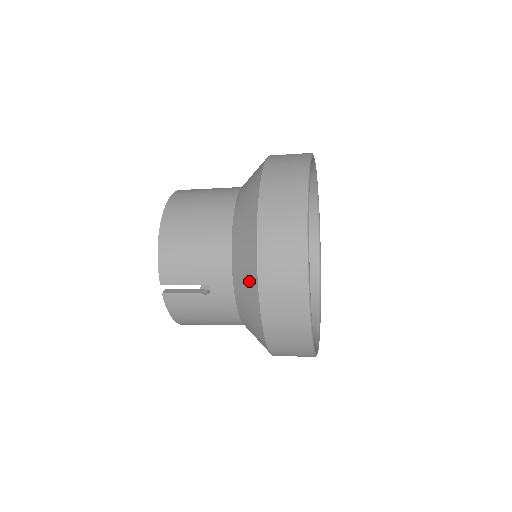
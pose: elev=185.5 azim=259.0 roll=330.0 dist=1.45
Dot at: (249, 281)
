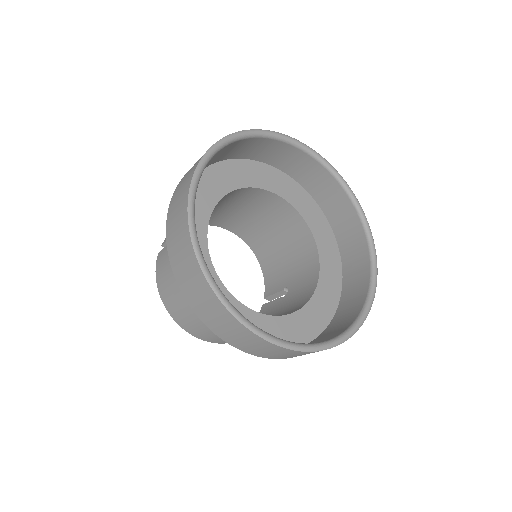
Dot at: occluded
